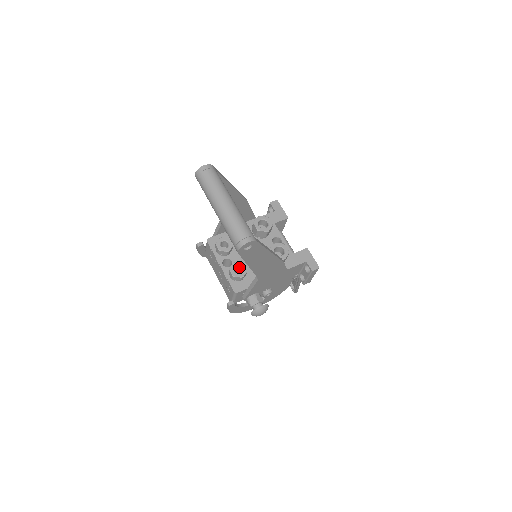
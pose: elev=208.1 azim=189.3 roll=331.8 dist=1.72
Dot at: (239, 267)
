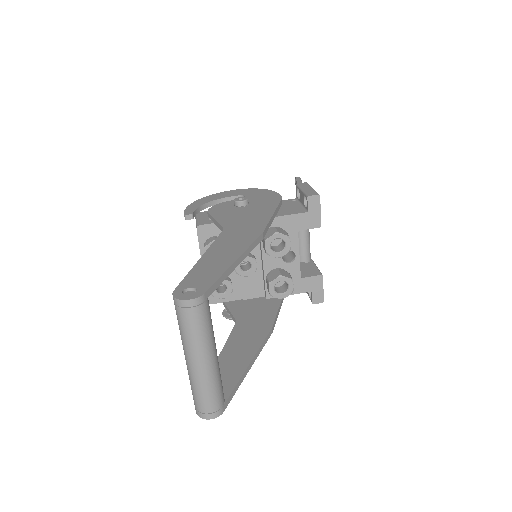
Dot at: (224, 283)
